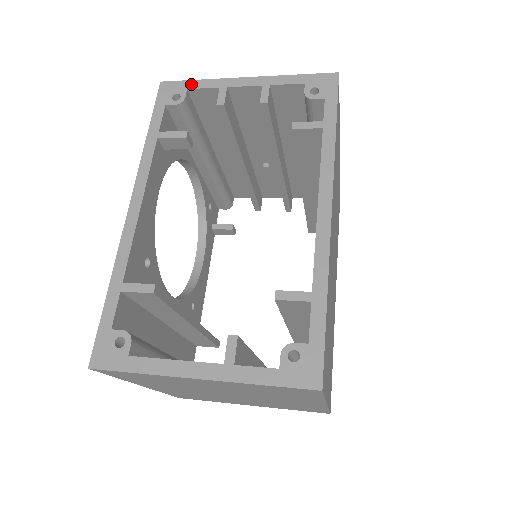
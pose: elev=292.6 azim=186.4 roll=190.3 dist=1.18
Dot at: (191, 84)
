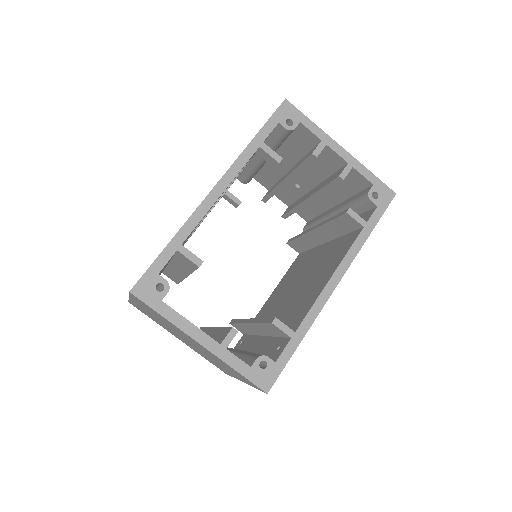
Dot at: (305, 120)
